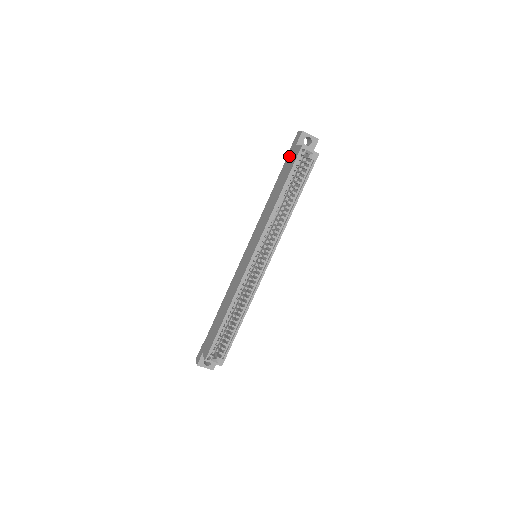
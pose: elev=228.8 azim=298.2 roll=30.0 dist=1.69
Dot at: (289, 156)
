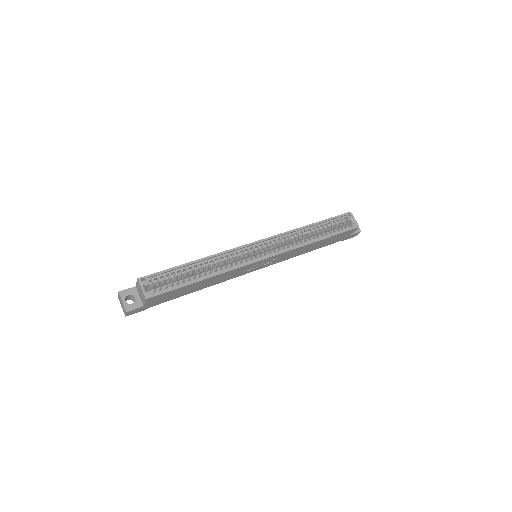
Dot at: occluded
